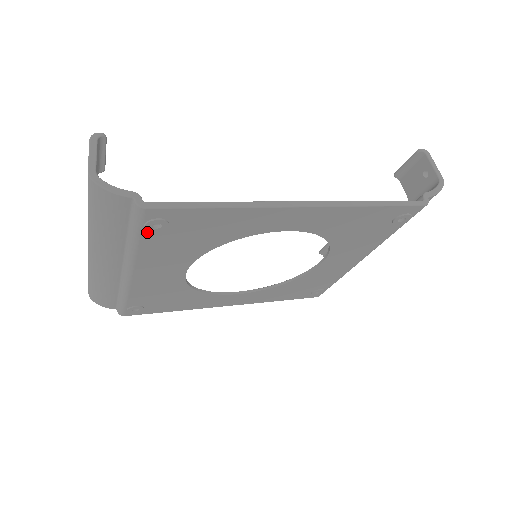
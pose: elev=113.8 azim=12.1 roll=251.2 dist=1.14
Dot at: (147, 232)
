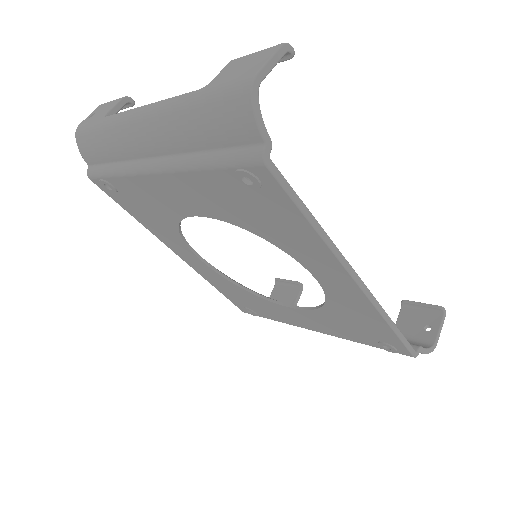
Dot at: (230, 173)
